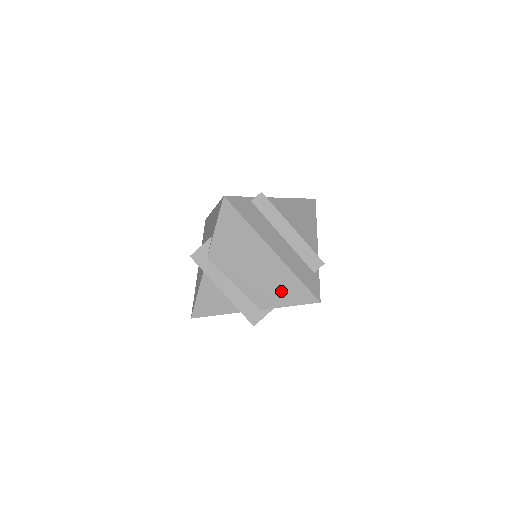
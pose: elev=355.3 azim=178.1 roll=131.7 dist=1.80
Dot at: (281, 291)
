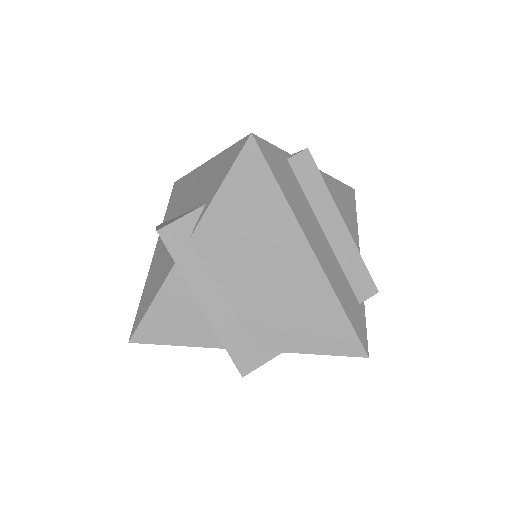
Dot at: (306, 326)
